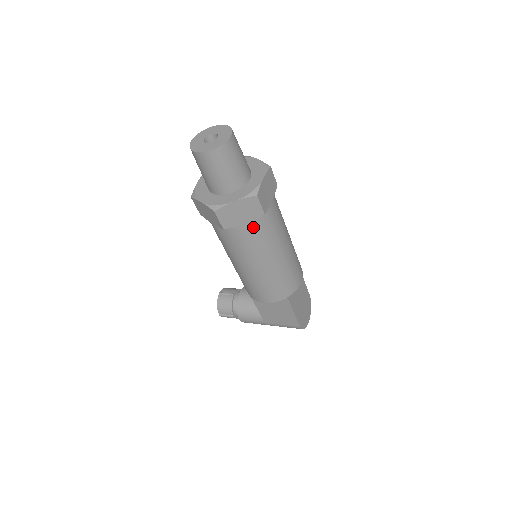
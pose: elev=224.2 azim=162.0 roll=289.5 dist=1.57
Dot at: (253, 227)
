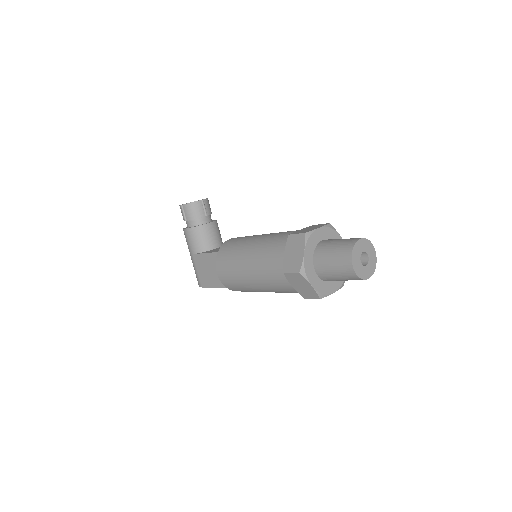
Dot at: (290, 288)
